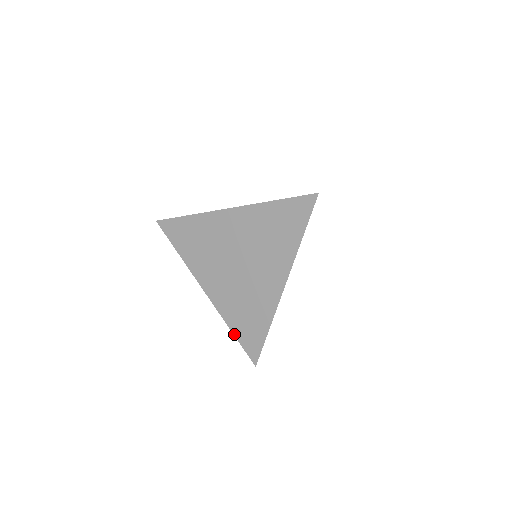
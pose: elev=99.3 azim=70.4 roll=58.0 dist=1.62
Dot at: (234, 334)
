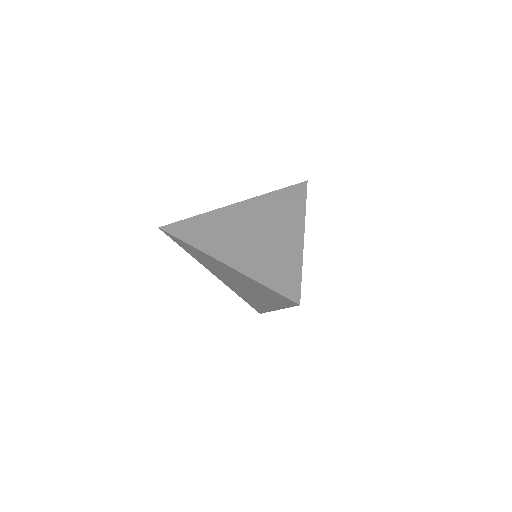
Dot at: (242, 298)
